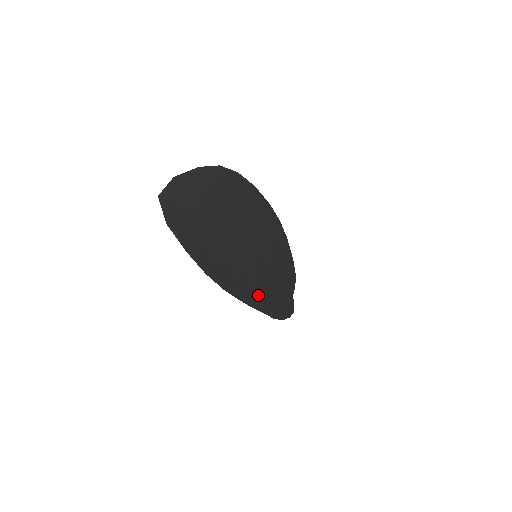
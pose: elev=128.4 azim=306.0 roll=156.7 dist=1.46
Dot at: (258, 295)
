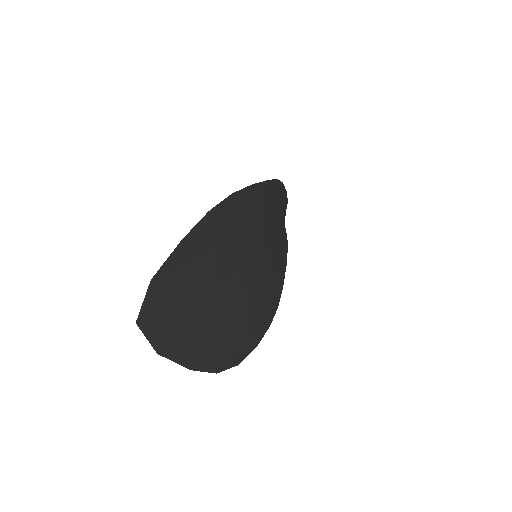
Dot at: (265, 311)
